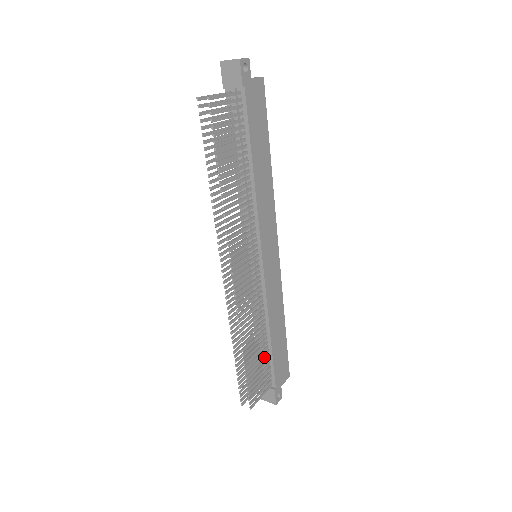
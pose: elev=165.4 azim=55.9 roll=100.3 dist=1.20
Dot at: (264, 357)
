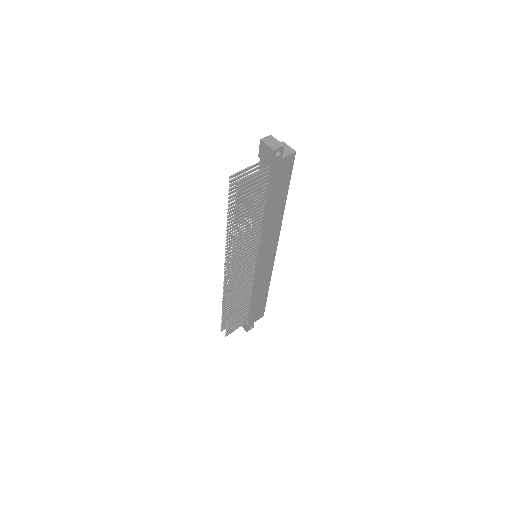
Dot at: (245, 309)
